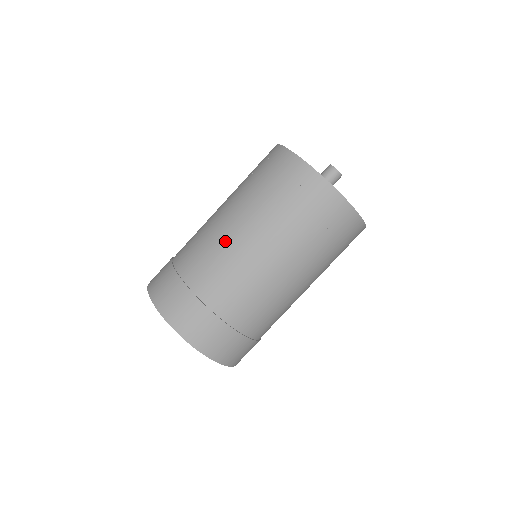
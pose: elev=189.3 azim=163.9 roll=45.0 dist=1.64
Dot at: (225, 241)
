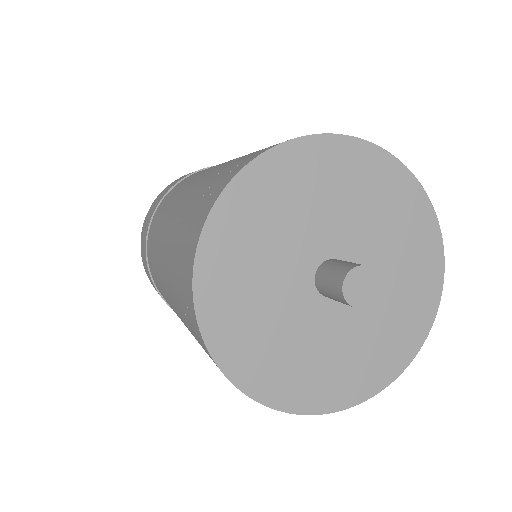
Dot at: (158, 238)
